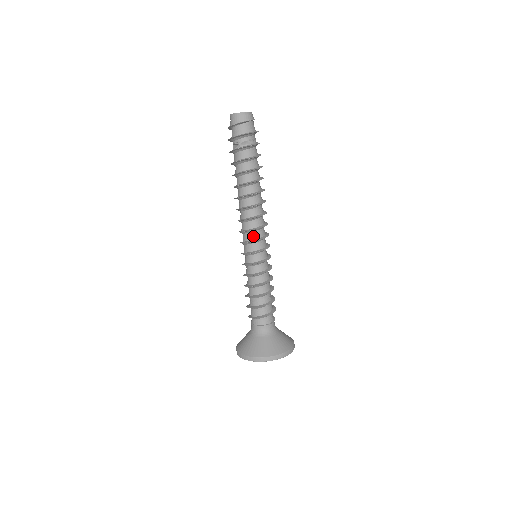
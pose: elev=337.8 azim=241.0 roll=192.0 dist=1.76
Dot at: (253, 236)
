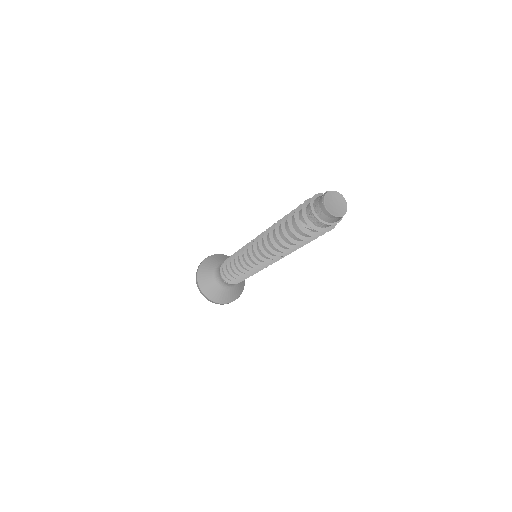
Dot at: occluded
